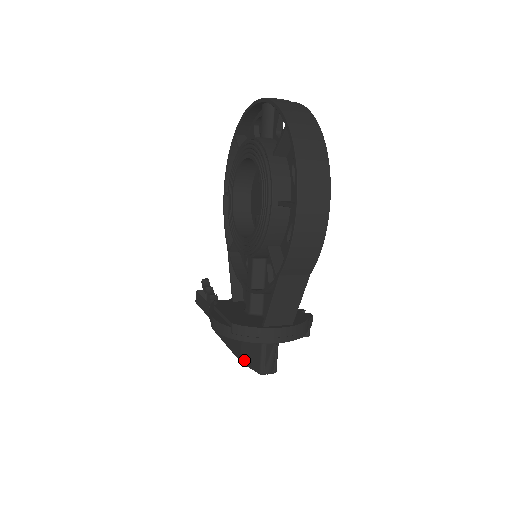
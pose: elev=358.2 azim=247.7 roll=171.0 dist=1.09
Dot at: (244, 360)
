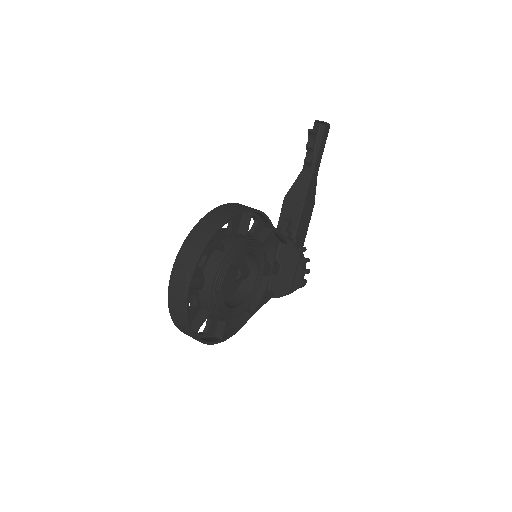
Dot at: occluded
